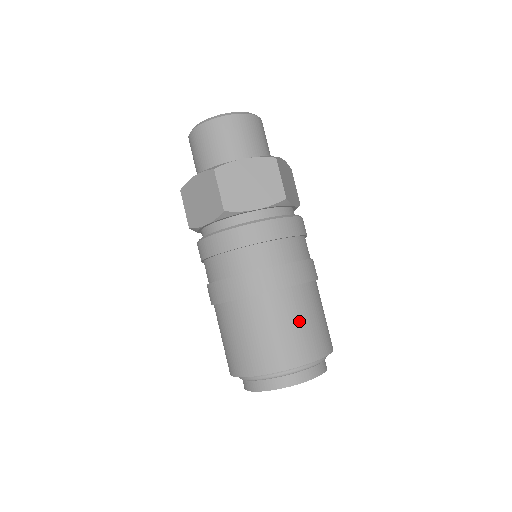
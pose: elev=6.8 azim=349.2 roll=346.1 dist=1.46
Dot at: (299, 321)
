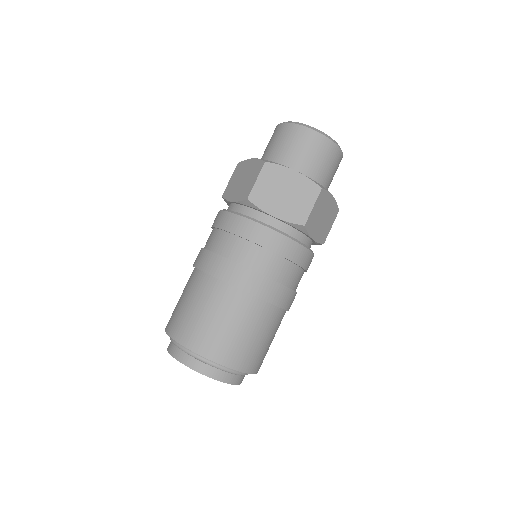
Dot at: (238, 326)
